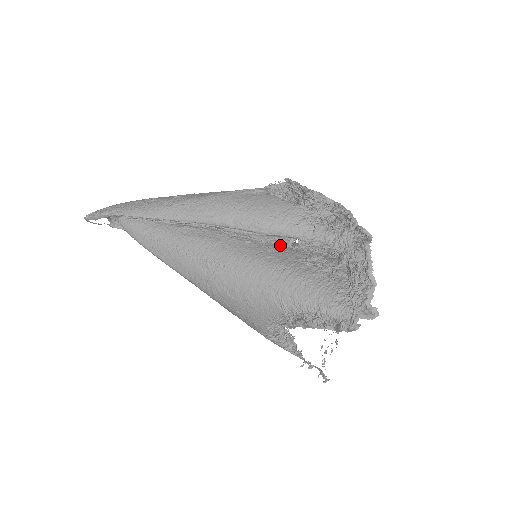
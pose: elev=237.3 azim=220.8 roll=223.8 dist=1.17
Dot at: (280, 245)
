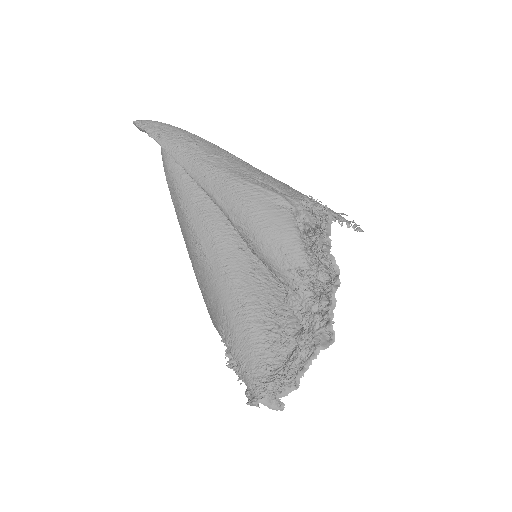
Dot at: (268, 272)
